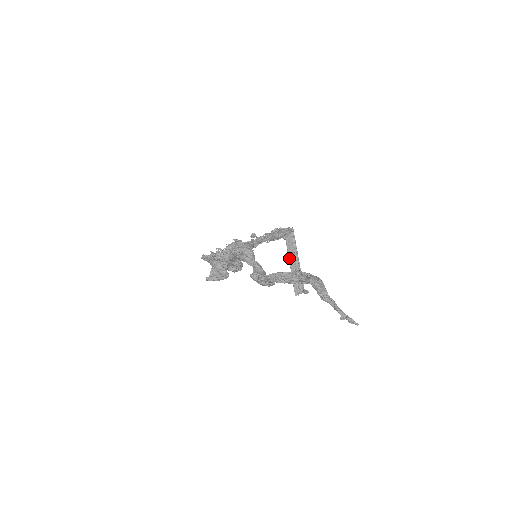
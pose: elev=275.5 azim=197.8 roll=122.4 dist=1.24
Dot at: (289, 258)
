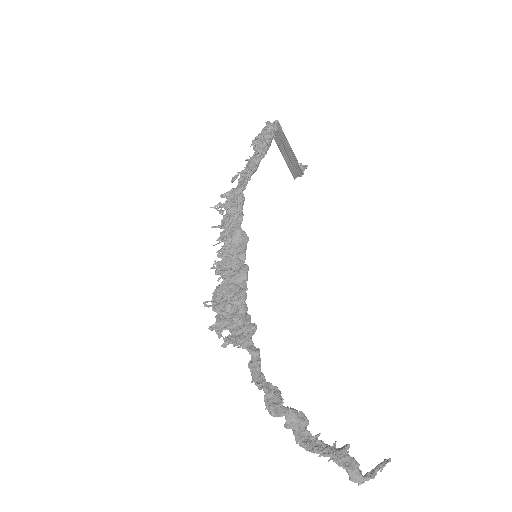
Dot at: (279, 149)
